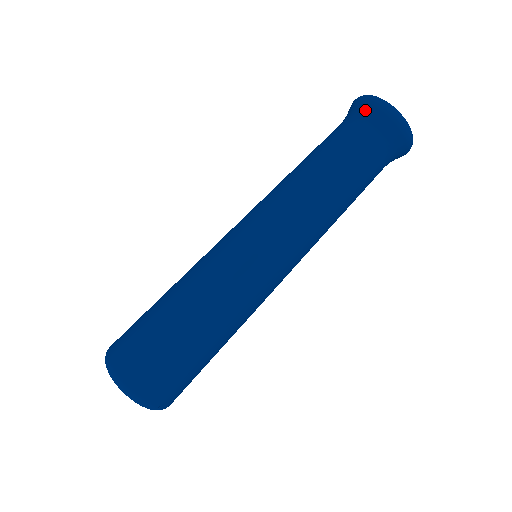
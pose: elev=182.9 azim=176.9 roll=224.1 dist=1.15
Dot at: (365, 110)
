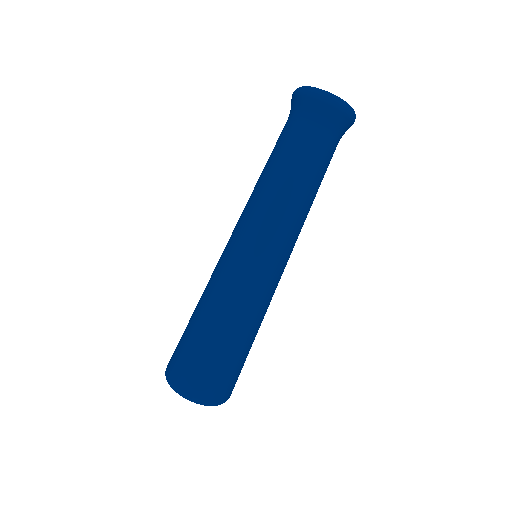
Dot at: (291, 104)
